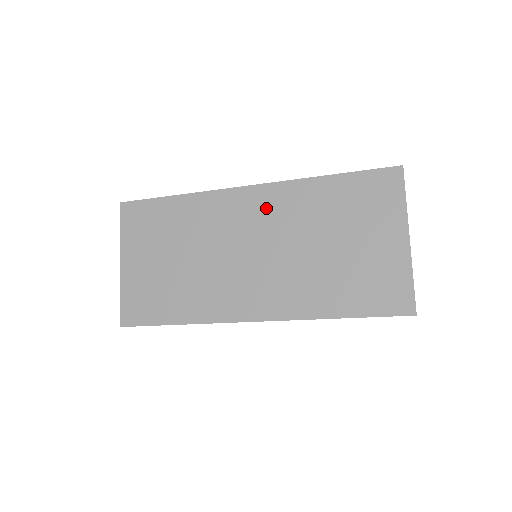
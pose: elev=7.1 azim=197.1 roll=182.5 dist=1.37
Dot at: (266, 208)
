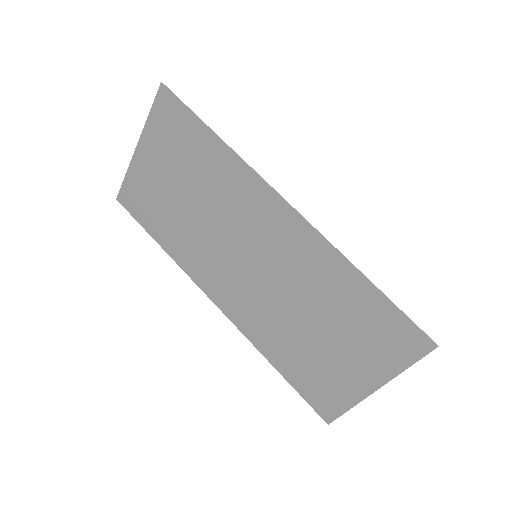
Dot at: (287, 240)
